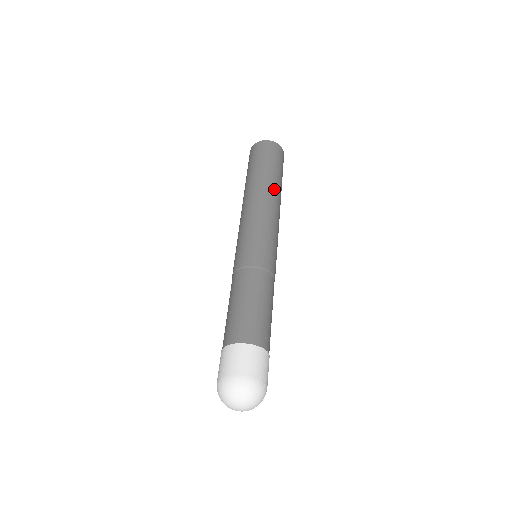
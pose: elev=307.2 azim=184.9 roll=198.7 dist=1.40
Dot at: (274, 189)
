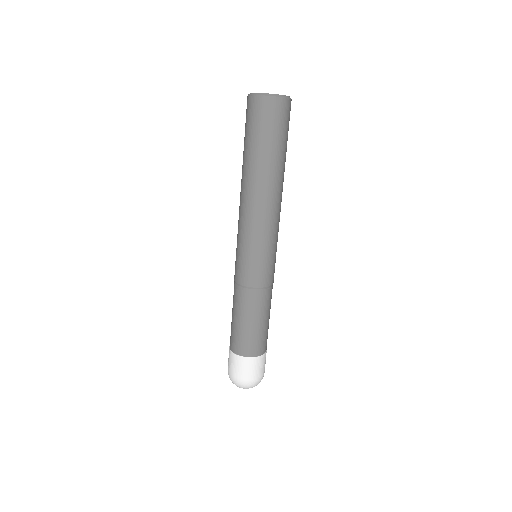
Dot at: (256, 181)
